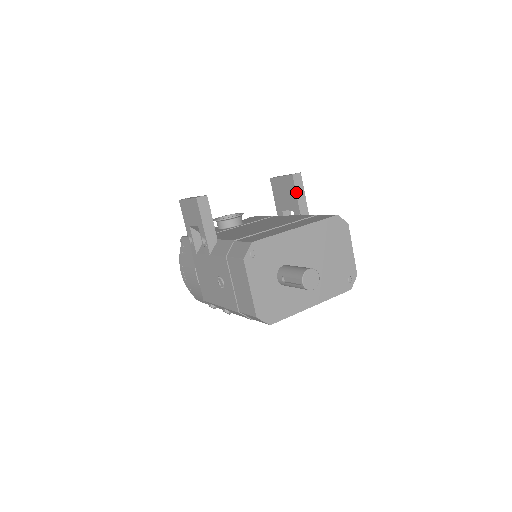
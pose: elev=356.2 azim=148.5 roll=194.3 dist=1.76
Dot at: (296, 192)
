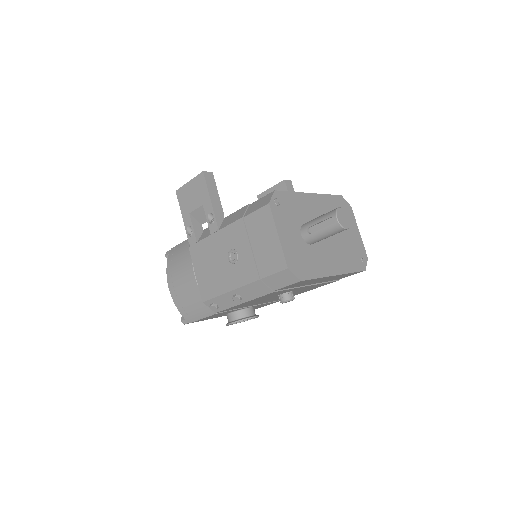
Dot at: occluded
